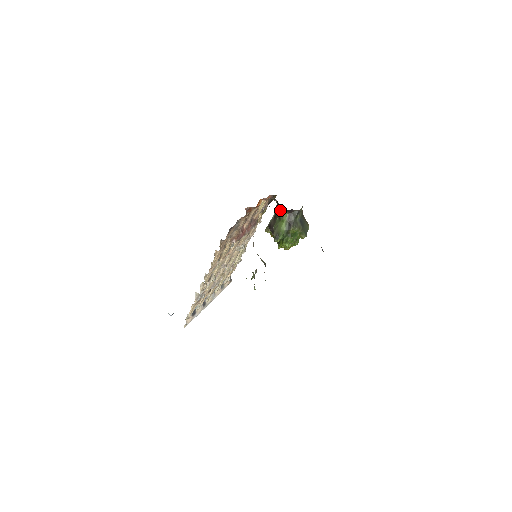
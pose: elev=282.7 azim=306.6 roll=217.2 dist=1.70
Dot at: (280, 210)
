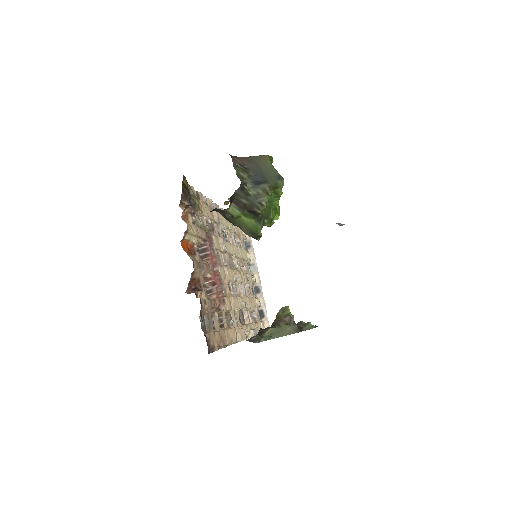
Dot at: occluded
